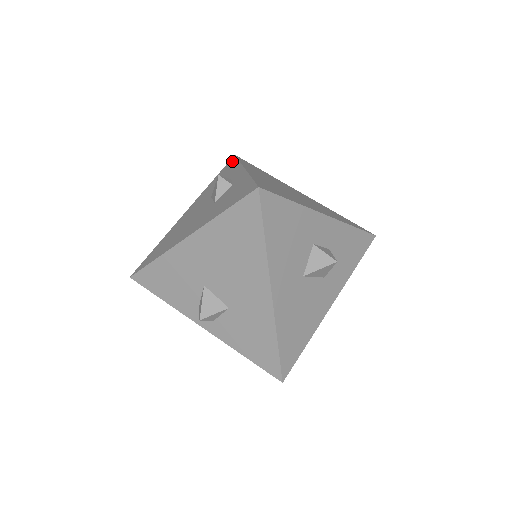
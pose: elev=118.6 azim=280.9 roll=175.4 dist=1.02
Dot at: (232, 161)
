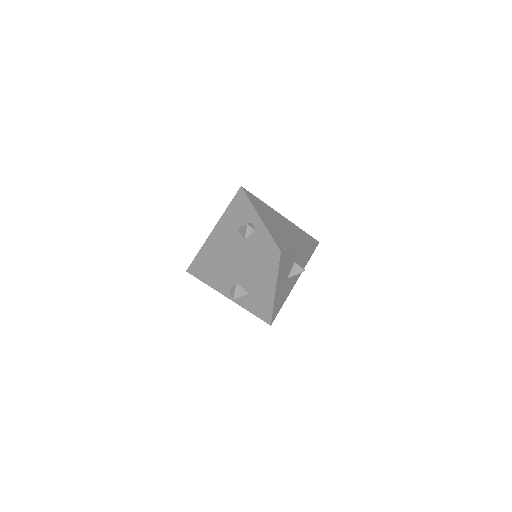
Dot at: (242, 195)
